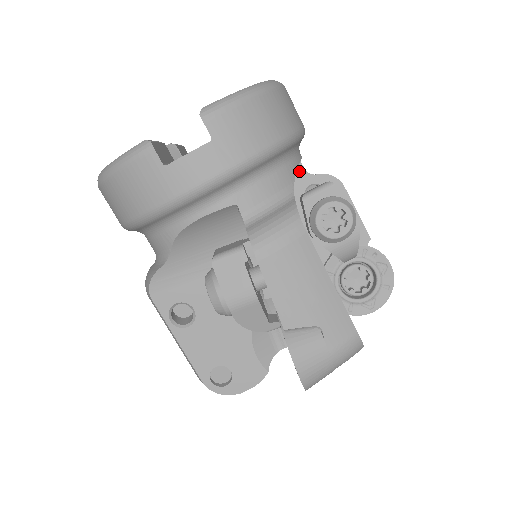
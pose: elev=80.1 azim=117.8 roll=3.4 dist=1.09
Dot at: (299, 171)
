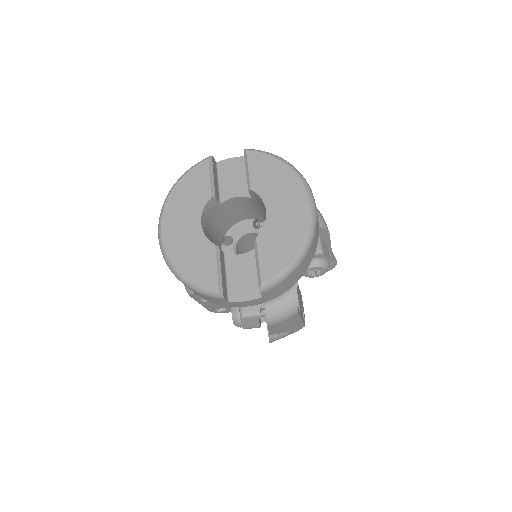
Dot at: occluded
